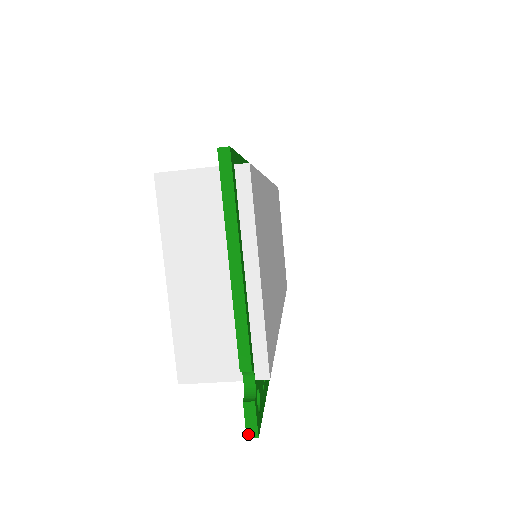
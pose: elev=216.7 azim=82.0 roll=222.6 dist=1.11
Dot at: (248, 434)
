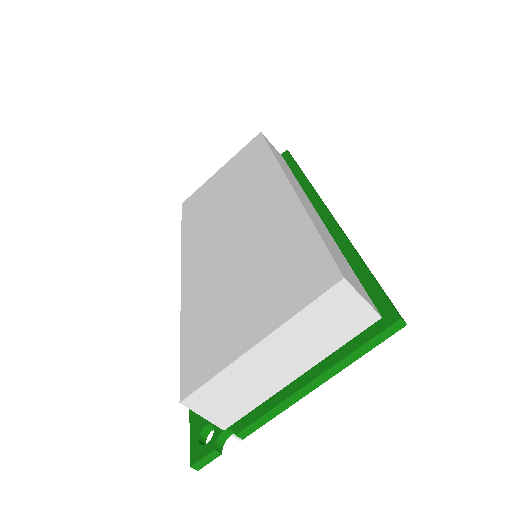
Dot at: (194, 466)
